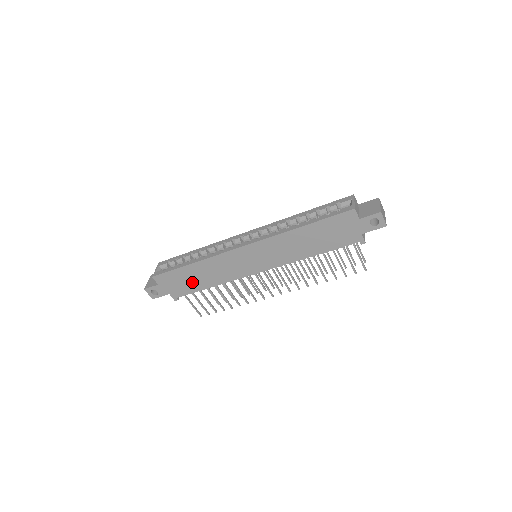
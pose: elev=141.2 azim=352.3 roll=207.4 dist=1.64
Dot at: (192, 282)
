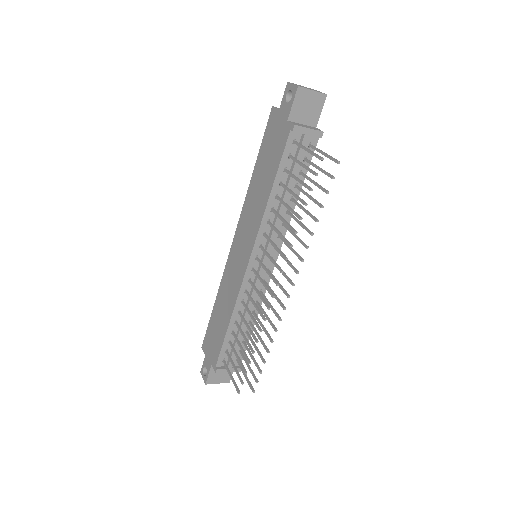
Dot at: (219, 330)
